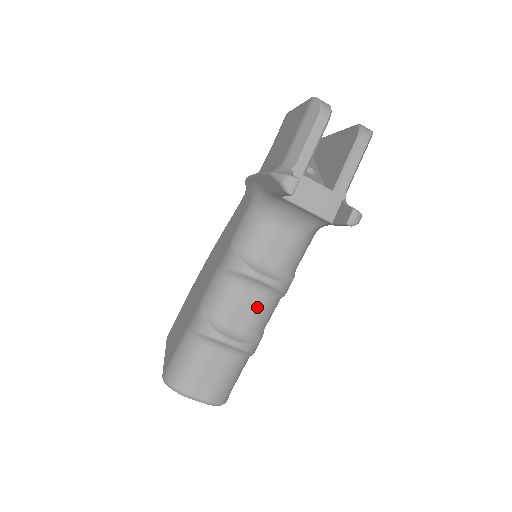
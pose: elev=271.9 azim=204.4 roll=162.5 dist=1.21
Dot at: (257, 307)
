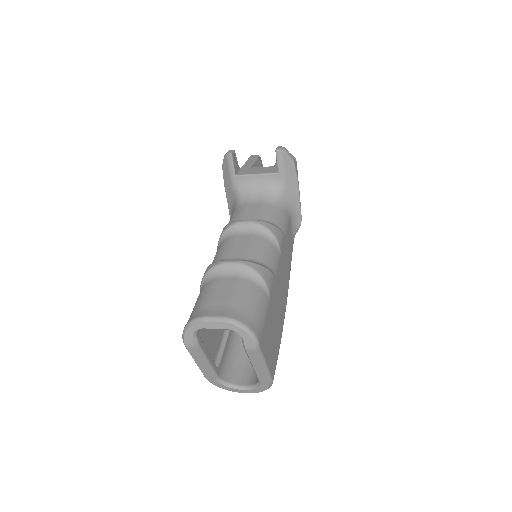
Dot at: (250, 243)
